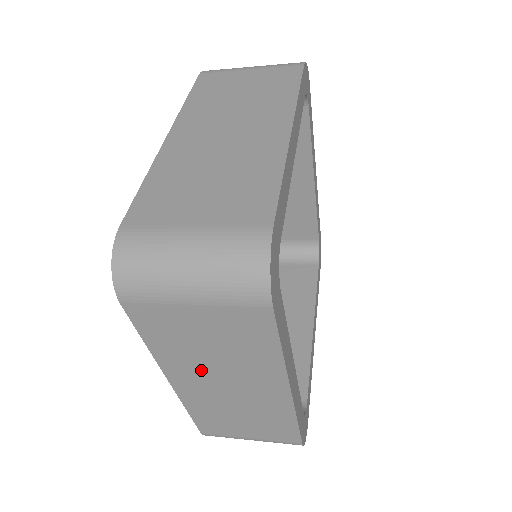
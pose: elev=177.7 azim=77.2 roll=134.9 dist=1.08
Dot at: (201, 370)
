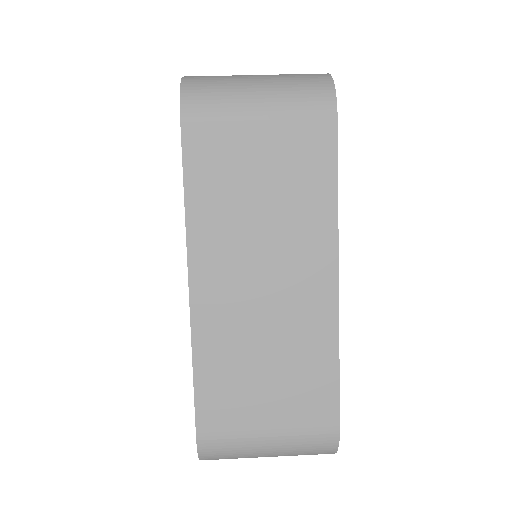
Dot at: occluded
